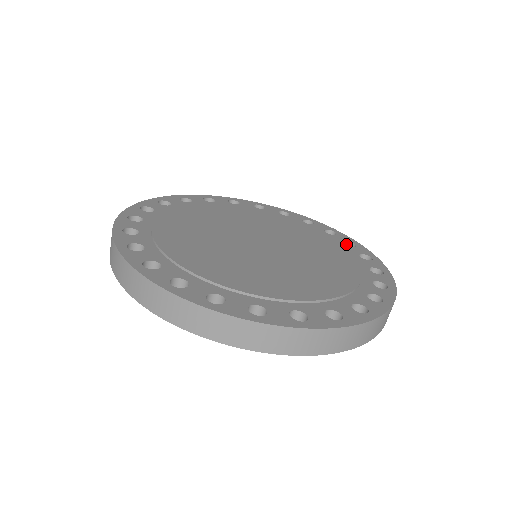
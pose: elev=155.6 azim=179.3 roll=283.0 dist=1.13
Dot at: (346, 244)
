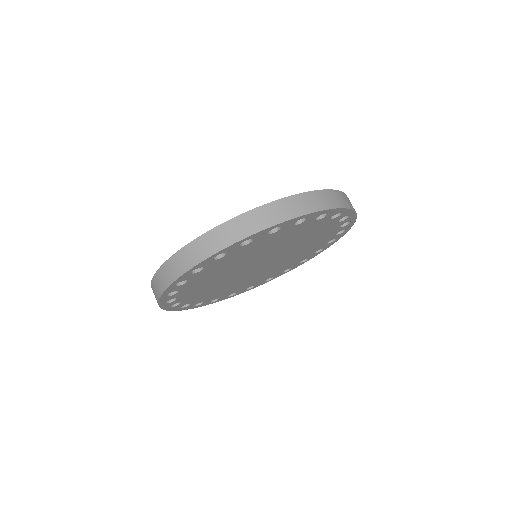
Dot at: occluded
